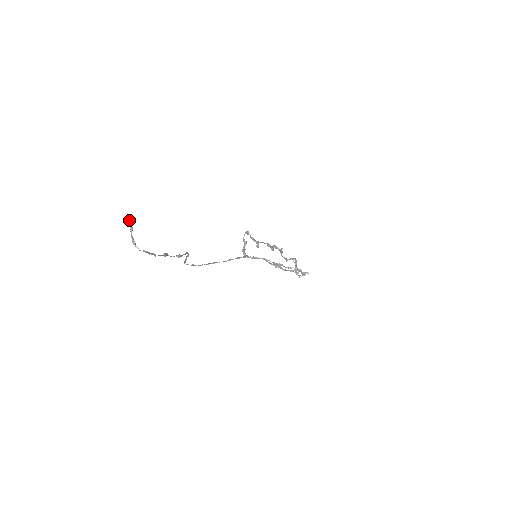
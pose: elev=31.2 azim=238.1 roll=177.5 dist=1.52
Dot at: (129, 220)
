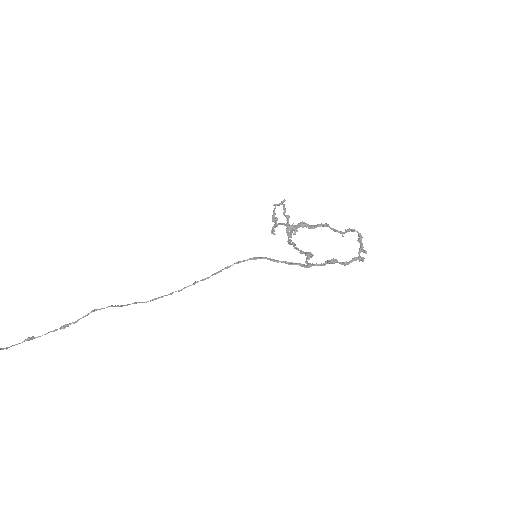
Dot at: out of frame
